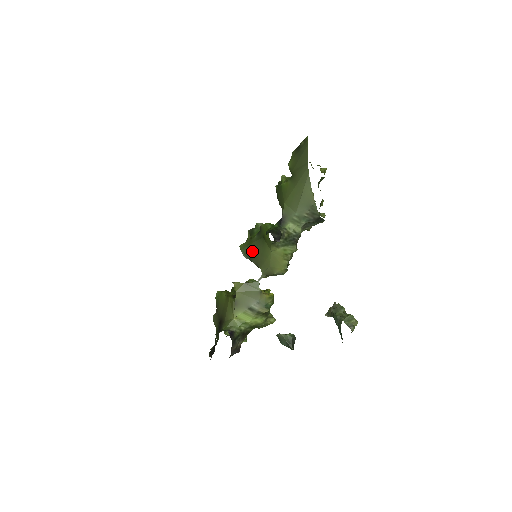
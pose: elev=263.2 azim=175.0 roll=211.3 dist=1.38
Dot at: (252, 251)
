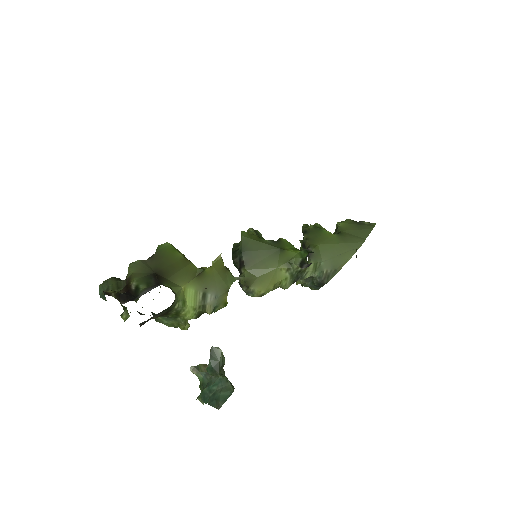
Dot at: (254, 248)
